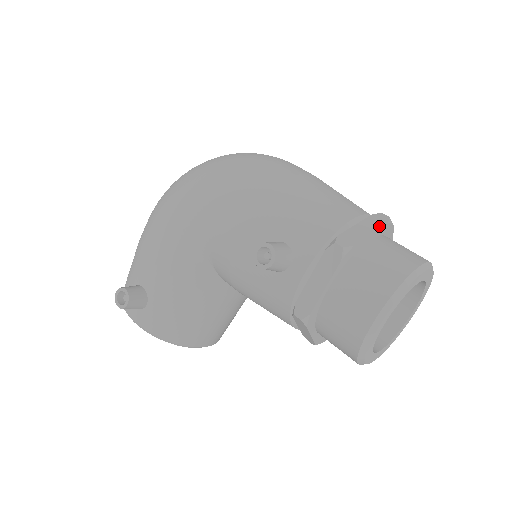
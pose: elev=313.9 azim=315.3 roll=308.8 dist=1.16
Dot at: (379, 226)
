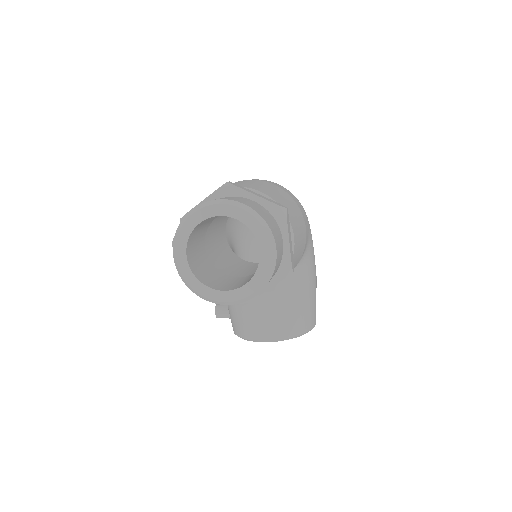
Dot at: (213, 193)
